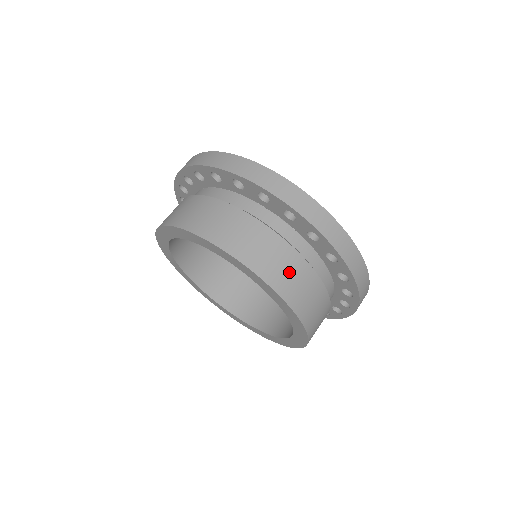
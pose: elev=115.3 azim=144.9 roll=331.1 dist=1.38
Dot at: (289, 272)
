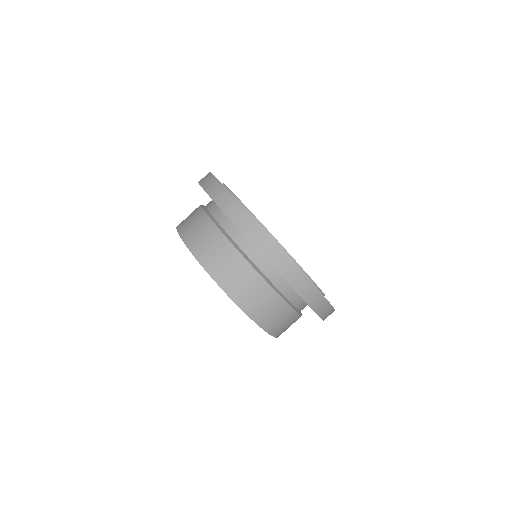
Dot at: occluded
